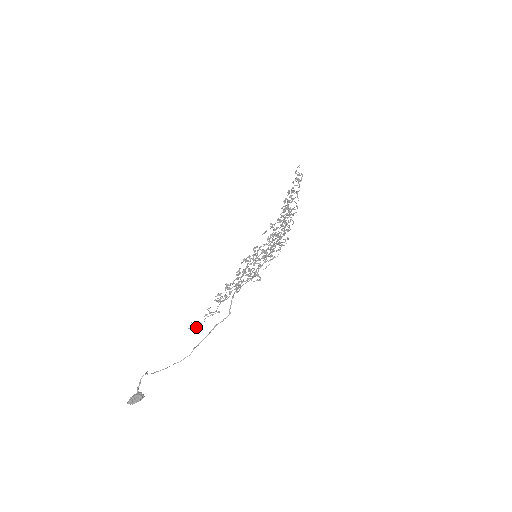
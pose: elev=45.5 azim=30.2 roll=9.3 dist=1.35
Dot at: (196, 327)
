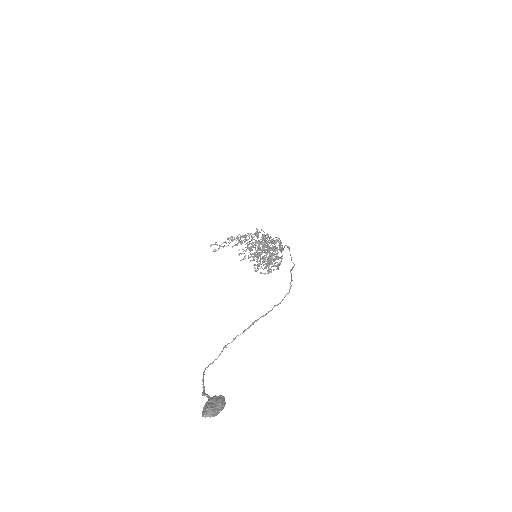
Dot at: (276, 265)
